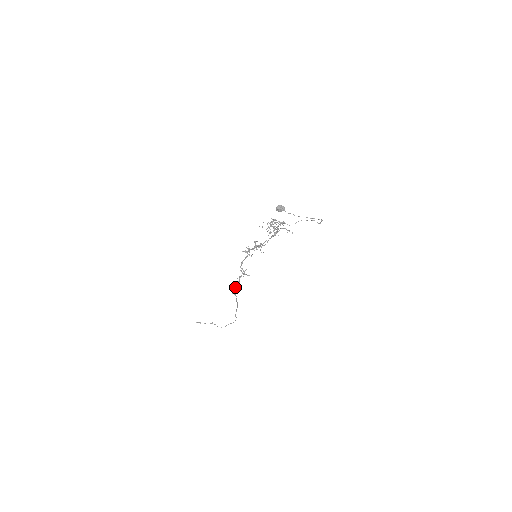
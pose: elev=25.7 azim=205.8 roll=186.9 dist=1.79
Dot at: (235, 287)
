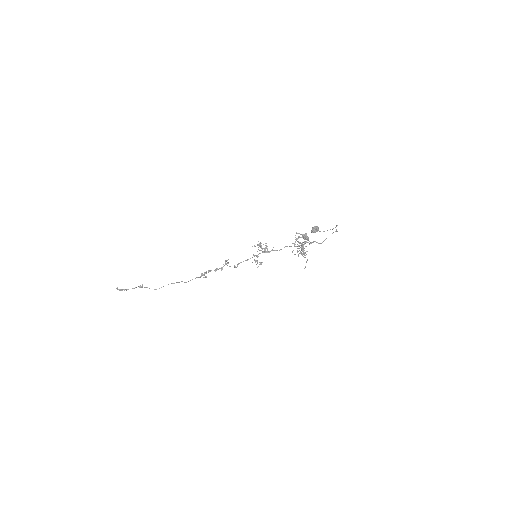
Dot at: occluded
